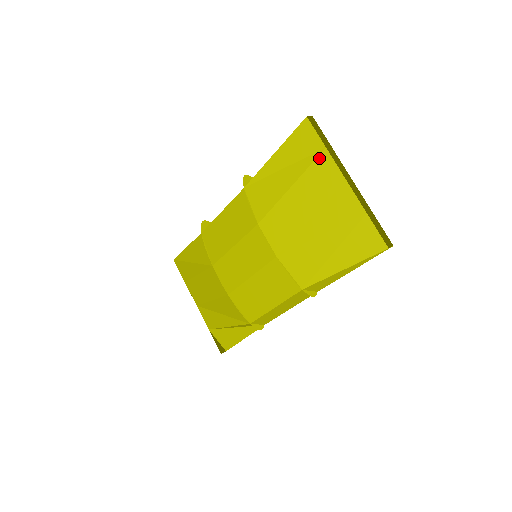
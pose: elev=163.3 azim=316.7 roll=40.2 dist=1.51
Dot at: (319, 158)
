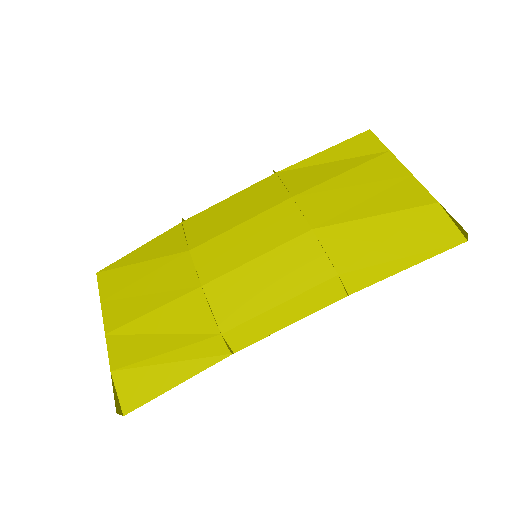
Dot at: (381, 156)
